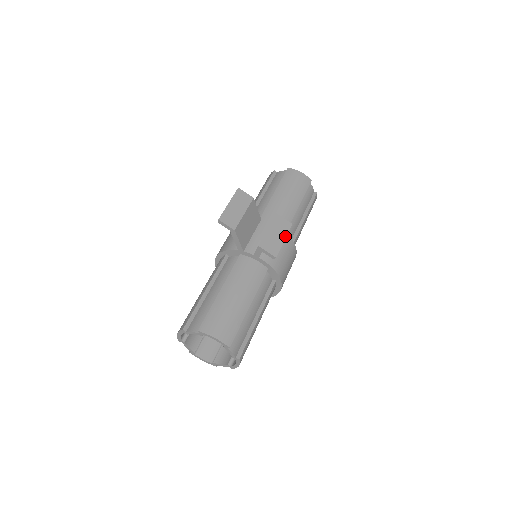
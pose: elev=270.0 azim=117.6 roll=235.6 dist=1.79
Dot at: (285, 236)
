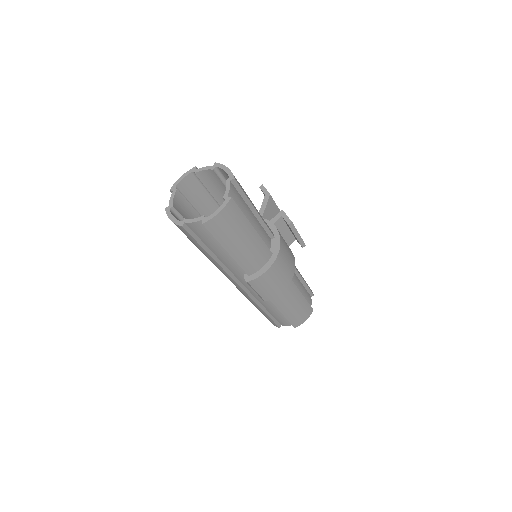
Dot at: (300, 236)
